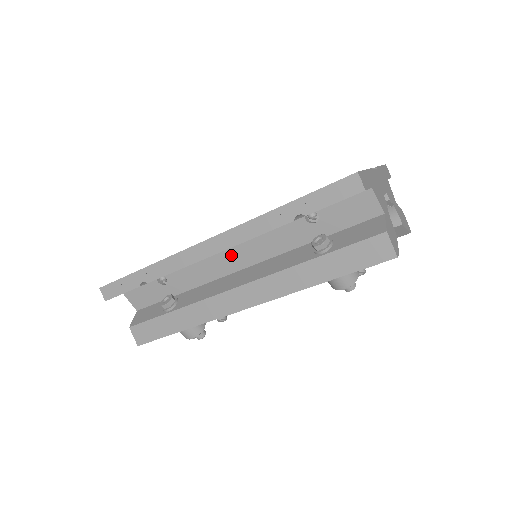
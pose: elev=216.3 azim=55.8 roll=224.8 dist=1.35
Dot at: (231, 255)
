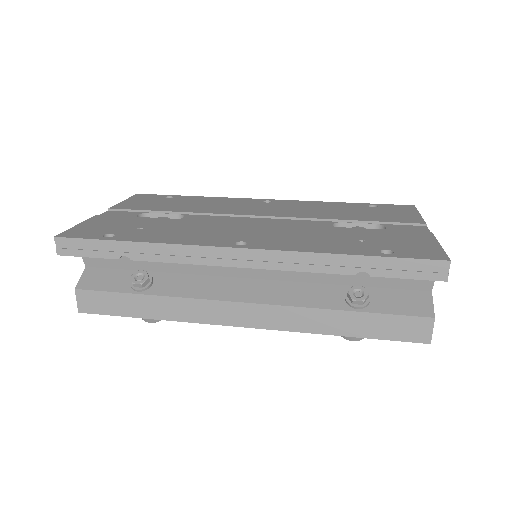
Dot at: occluded
